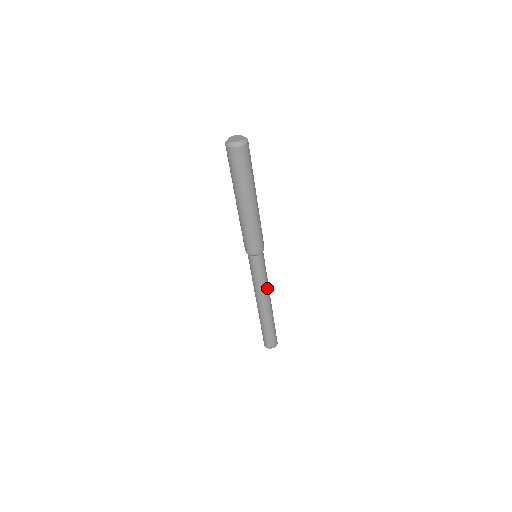
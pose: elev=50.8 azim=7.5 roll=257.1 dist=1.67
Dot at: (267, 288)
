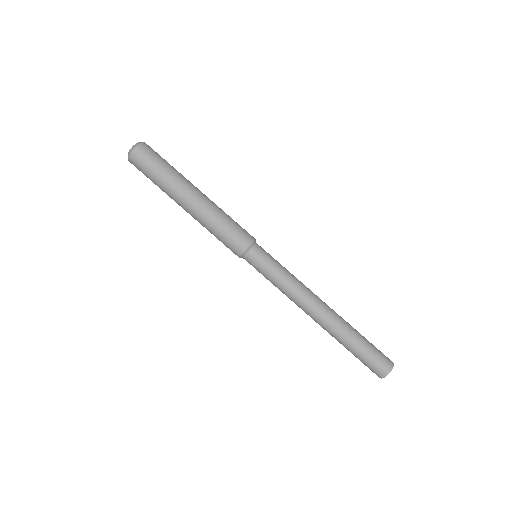
Dot at: (302, 284)
